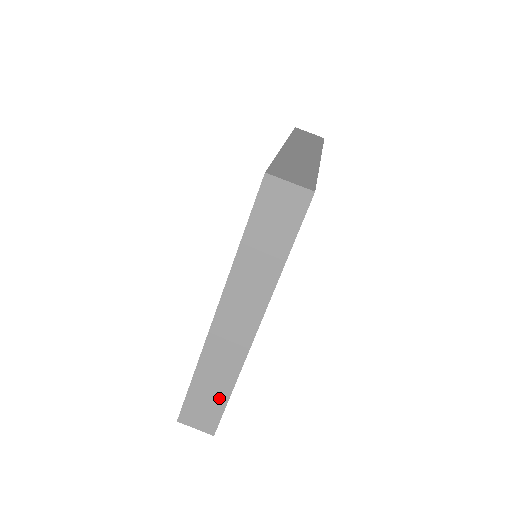
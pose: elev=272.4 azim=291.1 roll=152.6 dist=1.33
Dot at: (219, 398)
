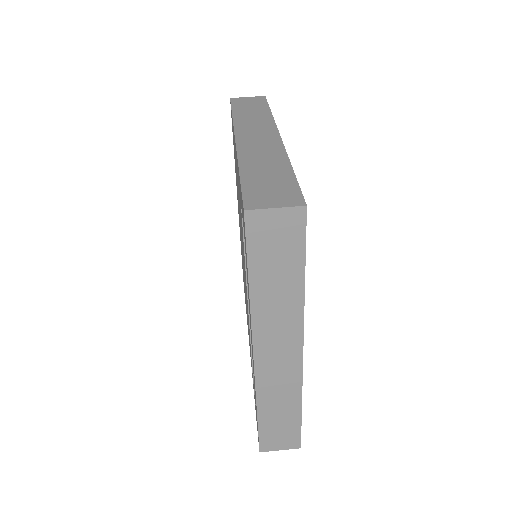
Dot at: (282, 175)
